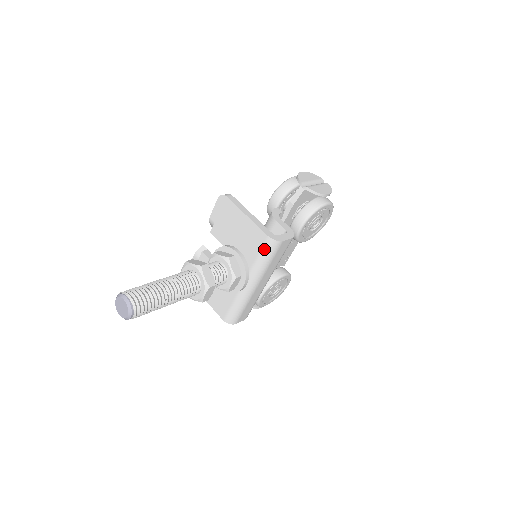
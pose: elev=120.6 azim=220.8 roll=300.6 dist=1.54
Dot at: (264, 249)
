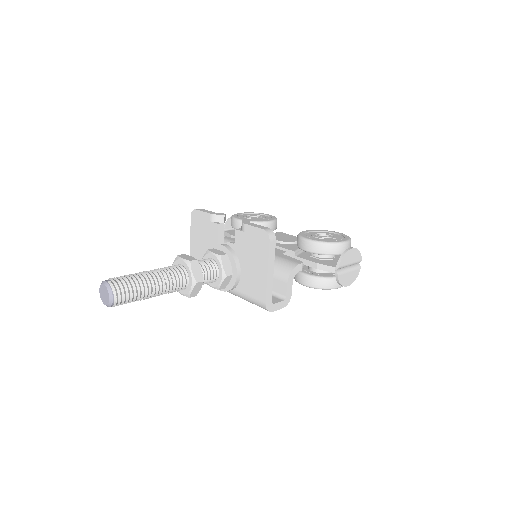
Dot at: (255, 301)
